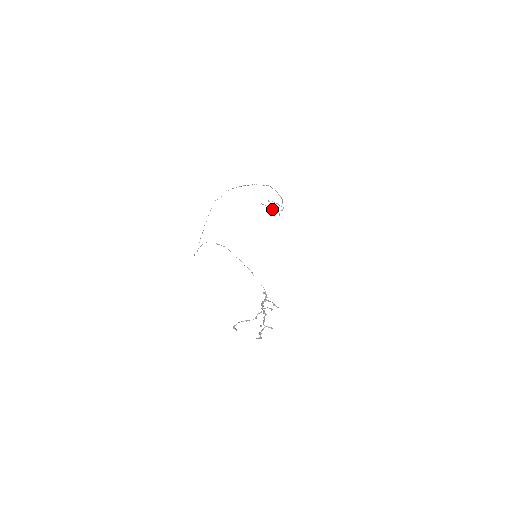
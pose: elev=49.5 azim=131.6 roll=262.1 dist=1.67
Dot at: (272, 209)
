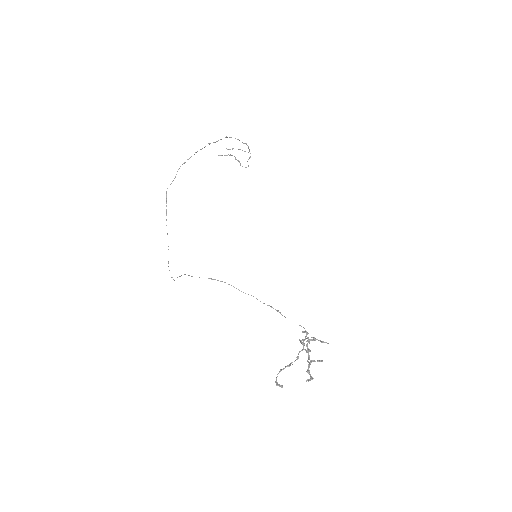
Dot at: (235, 157)
